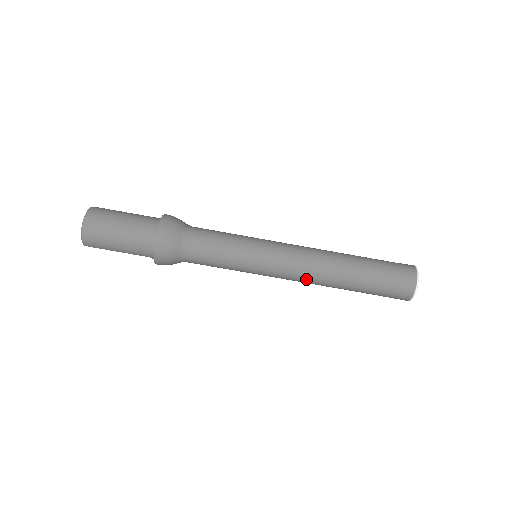
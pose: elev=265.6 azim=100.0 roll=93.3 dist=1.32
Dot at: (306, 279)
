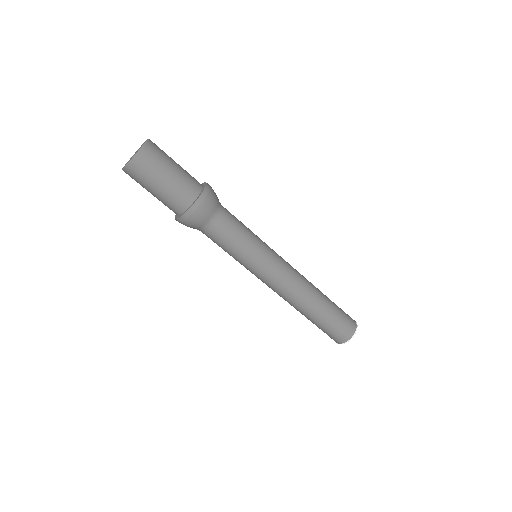
Dot at: occluded
